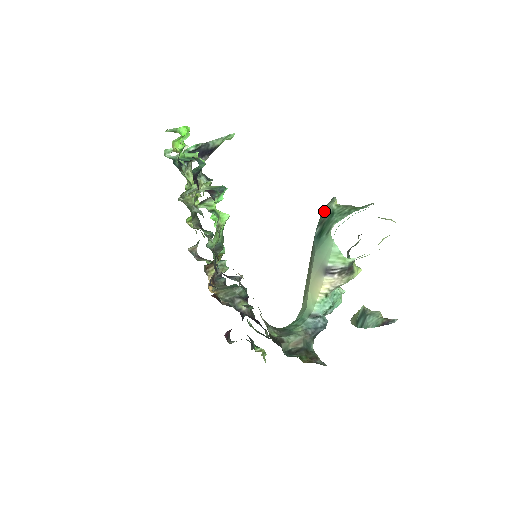
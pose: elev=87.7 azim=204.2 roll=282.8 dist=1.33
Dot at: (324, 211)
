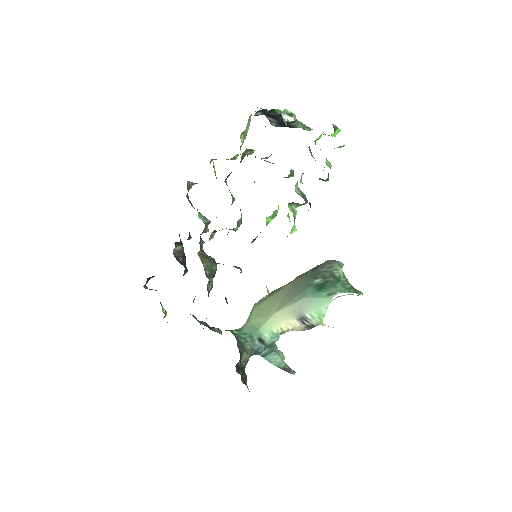
Dot at: (331, 269)
